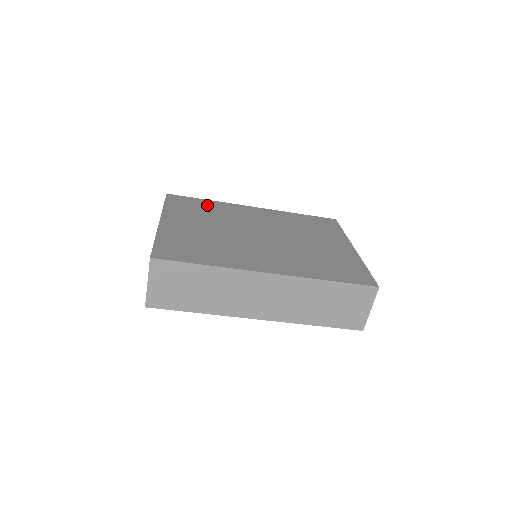
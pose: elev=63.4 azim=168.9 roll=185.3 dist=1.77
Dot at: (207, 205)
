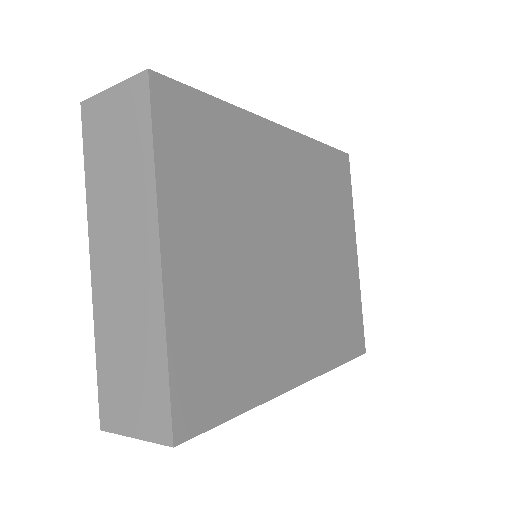
Dot at: (223, 134)
